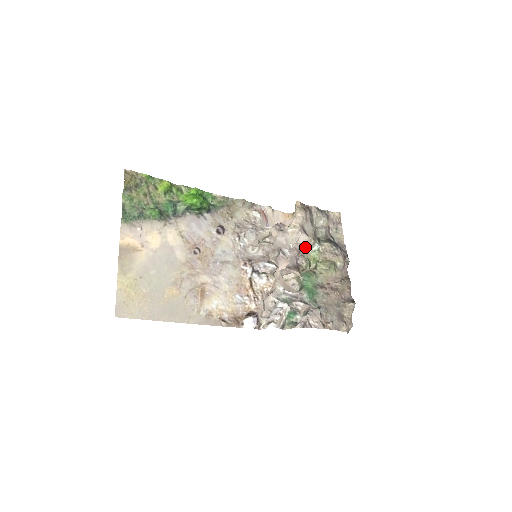
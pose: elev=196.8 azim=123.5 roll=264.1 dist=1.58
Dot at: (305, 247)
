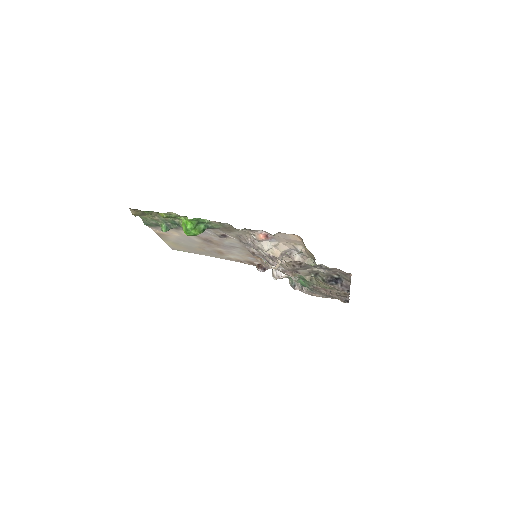
Dot at: occluded
